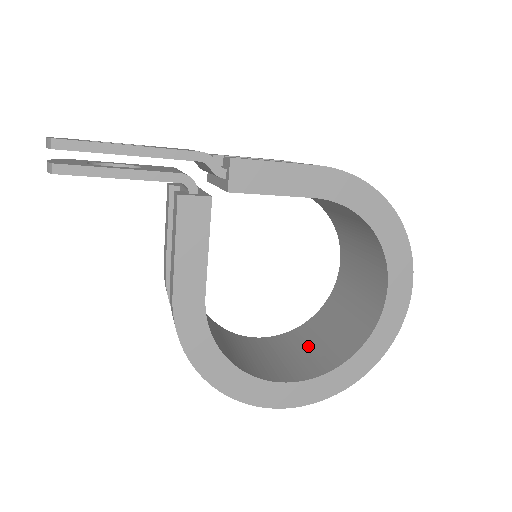
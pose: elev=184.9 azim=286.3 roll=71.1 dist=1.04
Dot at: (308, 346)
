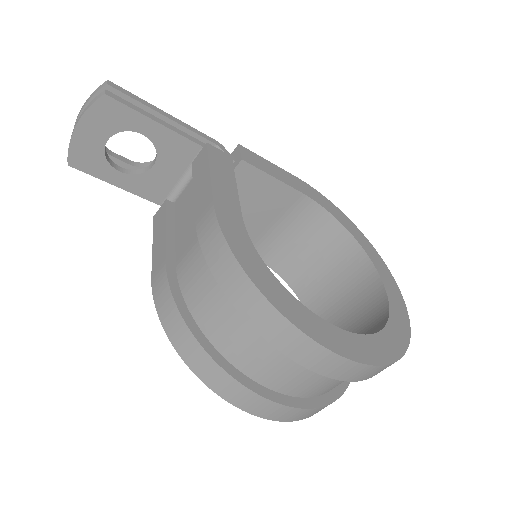
Dot at: occluded
